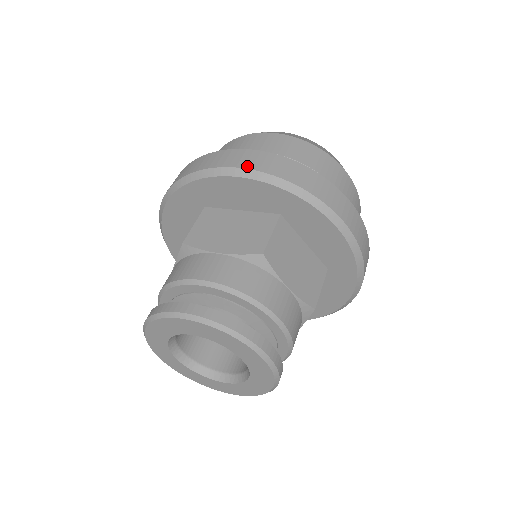
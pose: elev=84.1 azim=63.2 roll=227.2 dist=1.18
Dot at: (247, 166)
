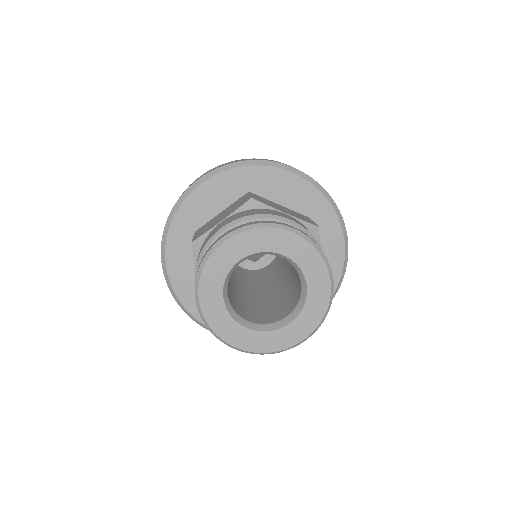
Dot at: occluded
